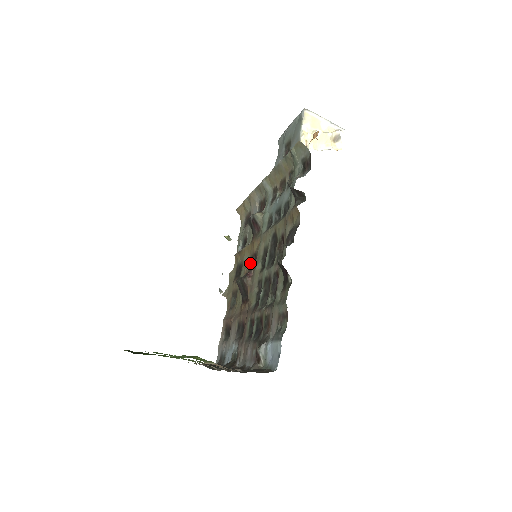
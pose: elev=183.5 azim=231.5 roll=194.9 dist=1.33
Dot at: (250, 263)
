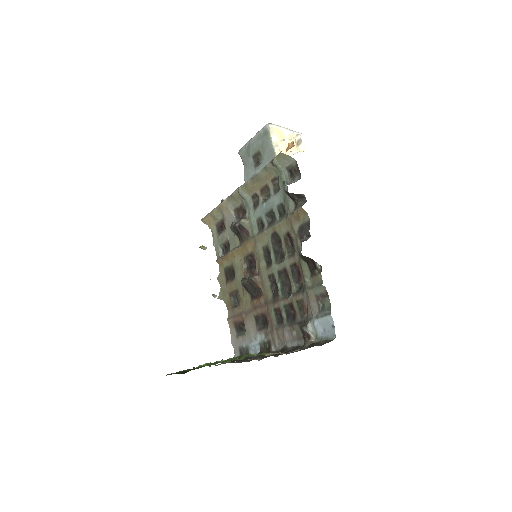
Dot at: (245, 263)
